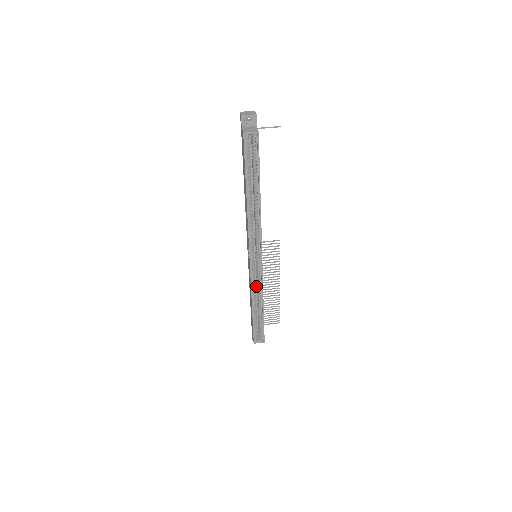
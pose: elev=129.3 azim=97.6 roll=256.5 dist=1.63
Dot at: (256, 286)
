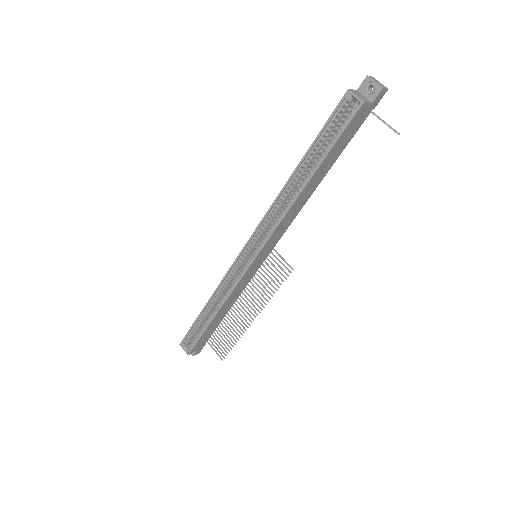
Dot at: occluded
